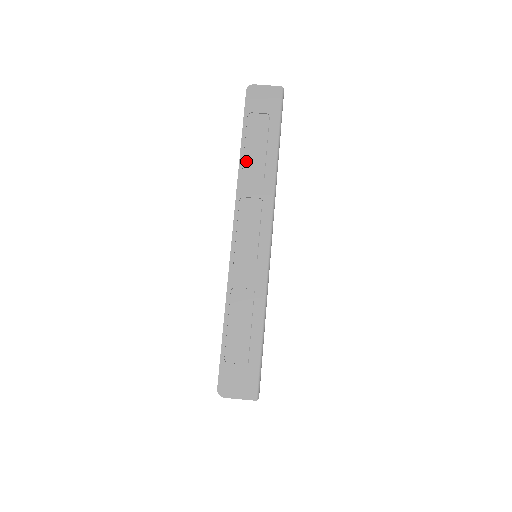
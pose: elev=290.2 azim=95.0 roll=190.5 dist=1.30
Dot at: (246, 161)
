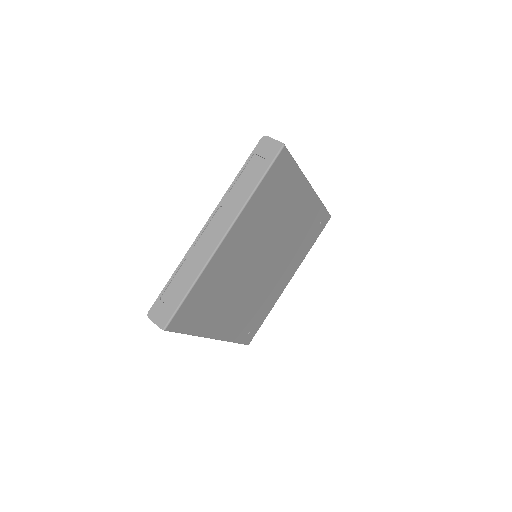
Dot at: (236, 184)
